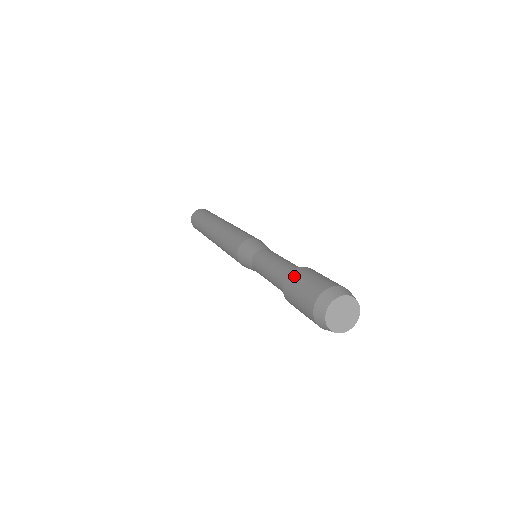
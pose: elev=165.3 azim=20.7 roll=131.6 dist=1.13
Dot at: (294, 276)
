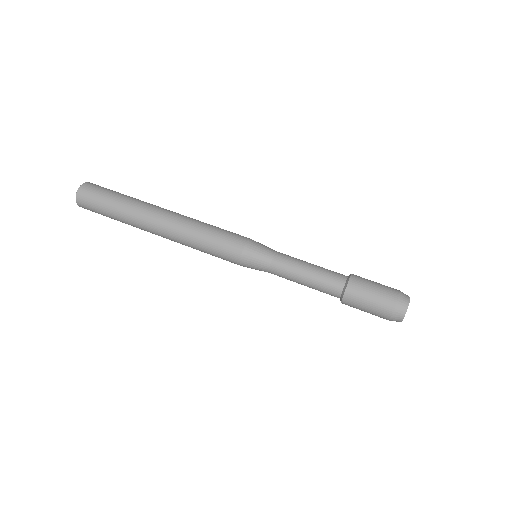
Dot at: (355, 289)
